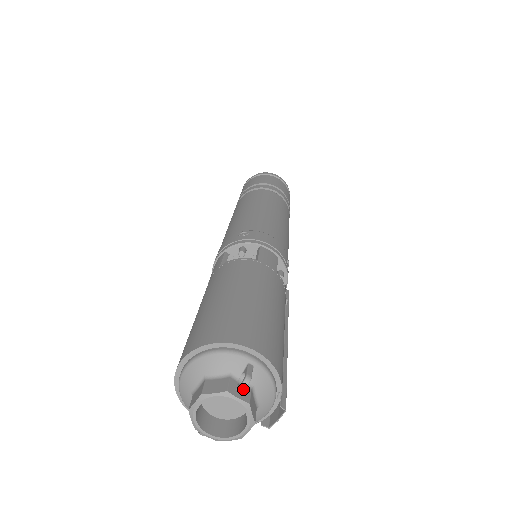
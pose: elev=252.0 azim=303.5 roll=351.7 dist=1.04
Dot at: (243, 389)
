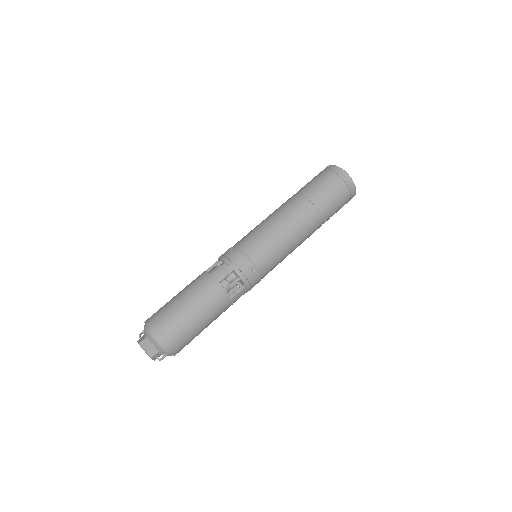
Dot at: (157, 358)
